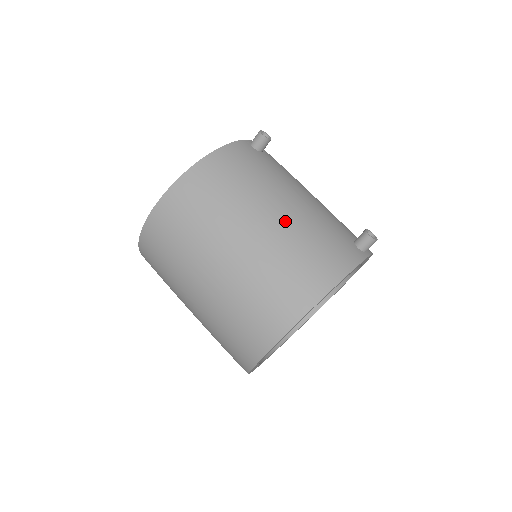
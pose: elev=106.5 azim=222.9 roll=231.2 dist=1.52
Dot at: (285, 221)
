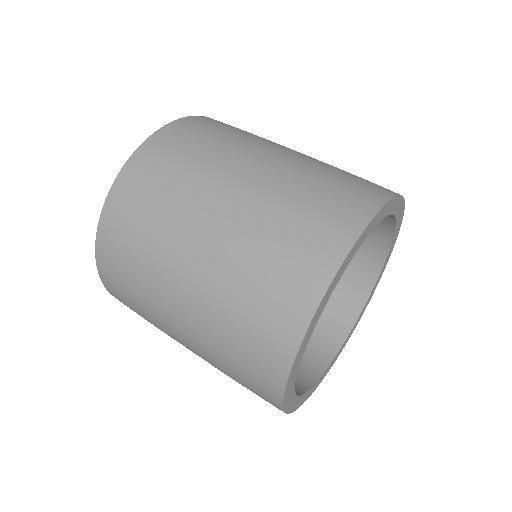
Dot at: occluded
